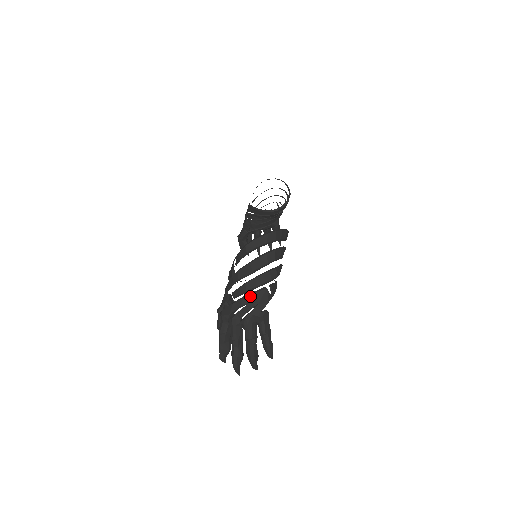
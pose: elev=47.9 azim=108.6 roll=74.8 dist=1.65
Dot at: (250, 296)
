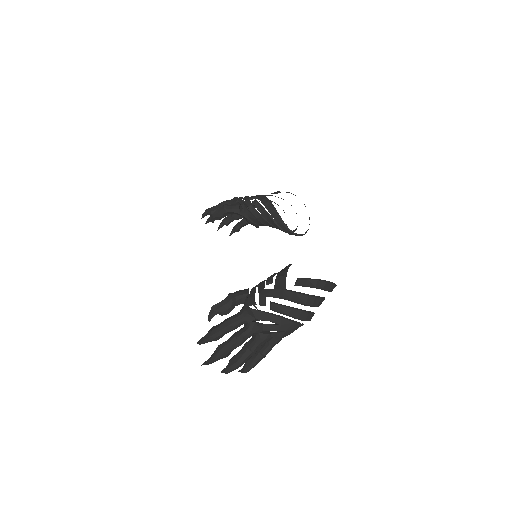
Dot at: (287, 321)
